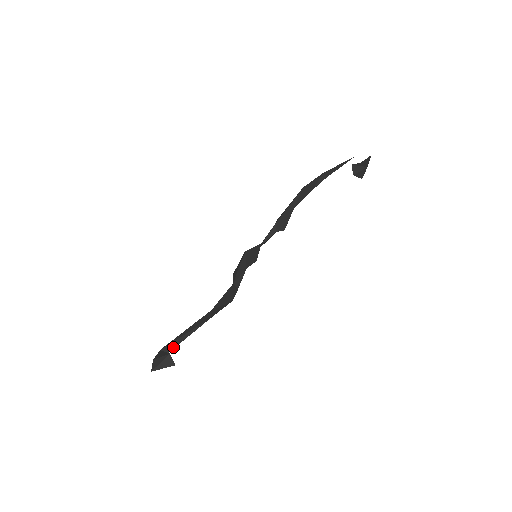
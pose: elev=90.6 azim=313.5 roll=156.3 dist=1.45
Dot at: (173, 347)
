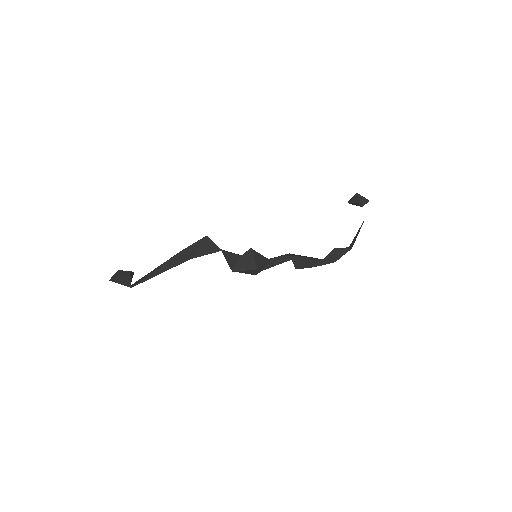
Dot at: (142, 280)
